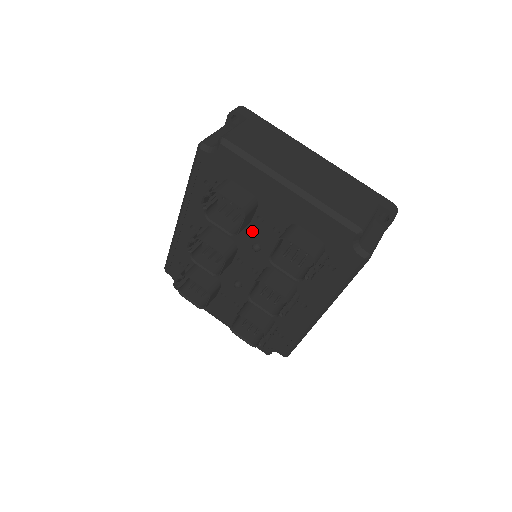
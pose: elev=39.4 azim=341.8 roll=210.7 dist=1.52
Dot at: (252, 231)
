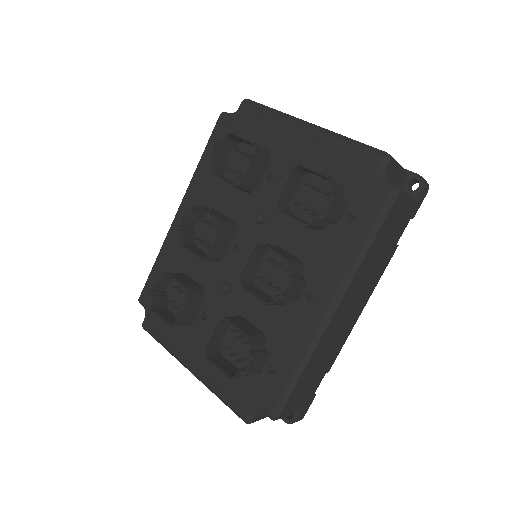
Dot at: (258, 198)
